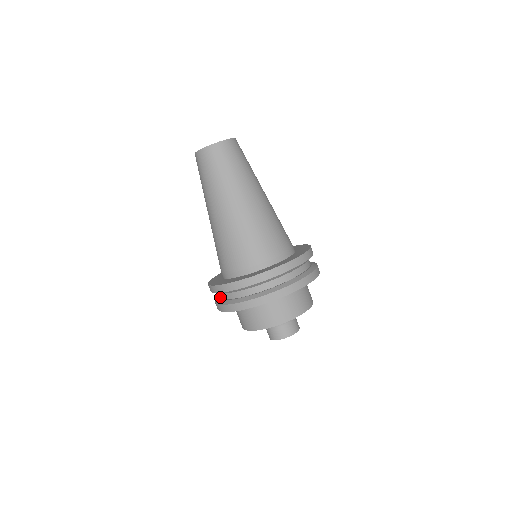
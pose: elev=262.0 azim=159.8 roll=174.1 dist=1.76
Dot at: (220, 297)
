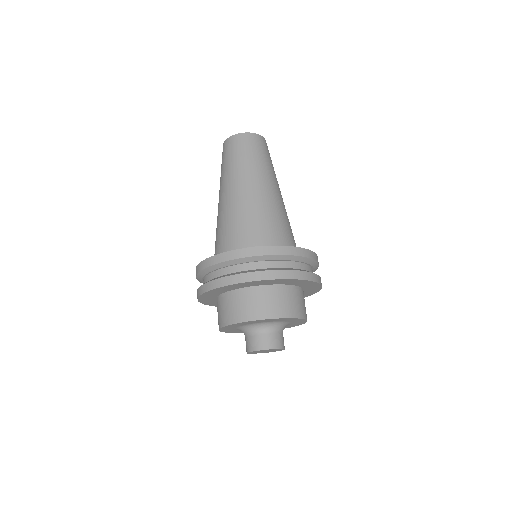
Dot at: occluded
